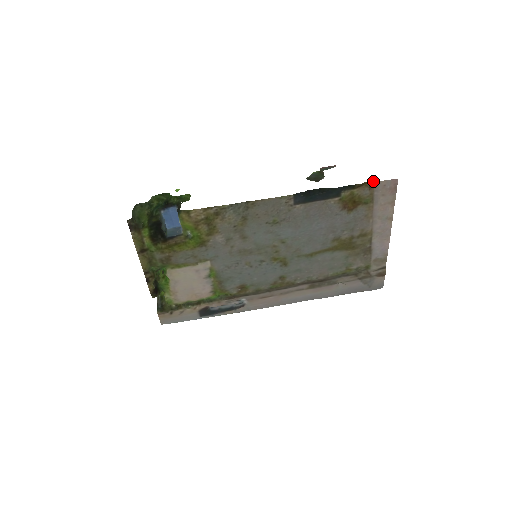
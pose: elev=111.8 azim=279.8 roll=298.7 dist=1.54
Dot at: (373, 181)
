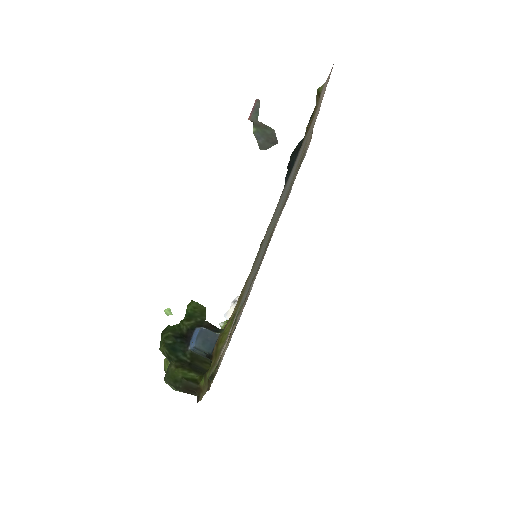
Dot at: (319, 88)
